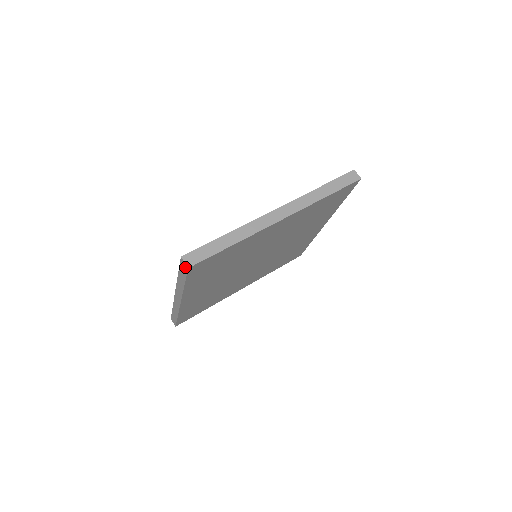
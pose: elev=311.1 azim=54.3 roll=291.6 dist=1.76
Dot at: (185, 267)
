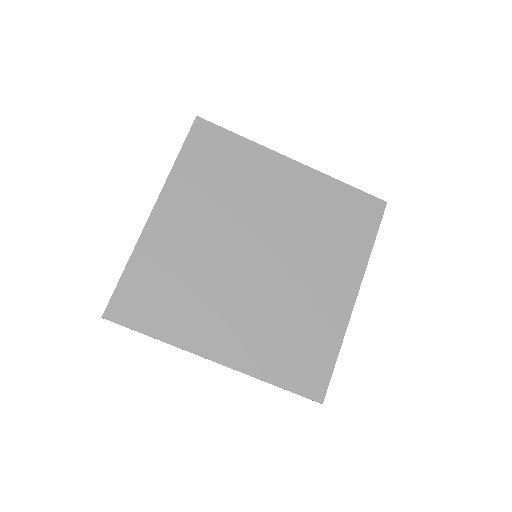
Dot at: occluded
